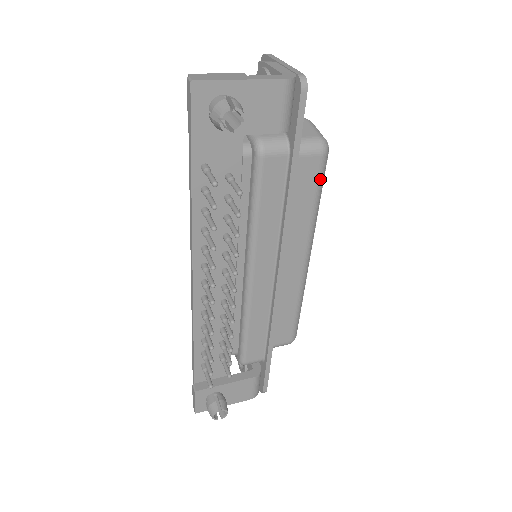
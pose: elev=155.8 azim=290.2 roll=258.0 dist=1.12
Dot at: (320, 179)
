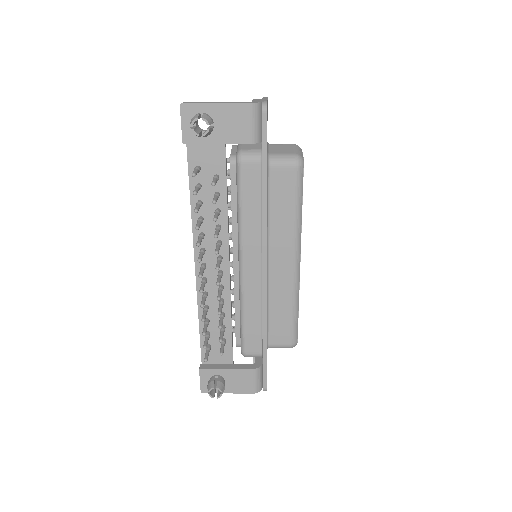
Dot at: (297, 188)
